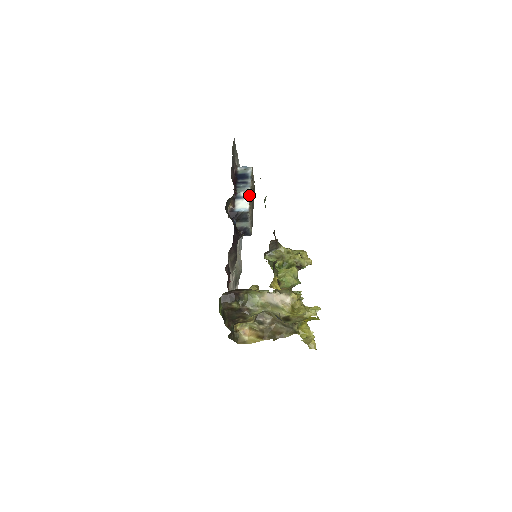
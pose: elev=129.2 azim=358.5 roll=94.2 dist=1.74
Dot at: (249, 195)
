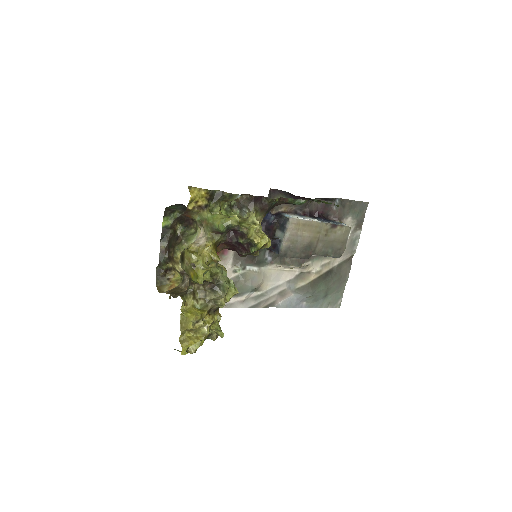
Dot at: (310, 219)
